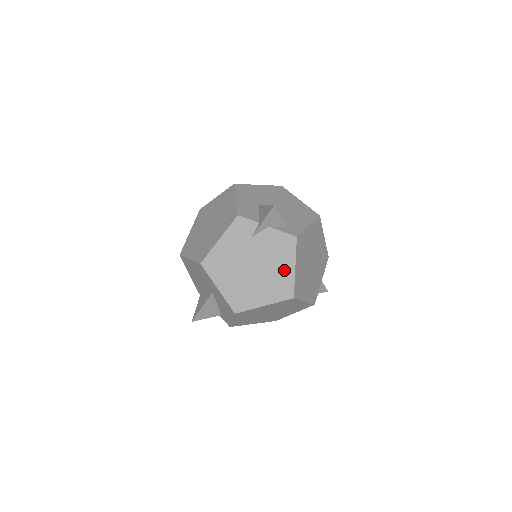
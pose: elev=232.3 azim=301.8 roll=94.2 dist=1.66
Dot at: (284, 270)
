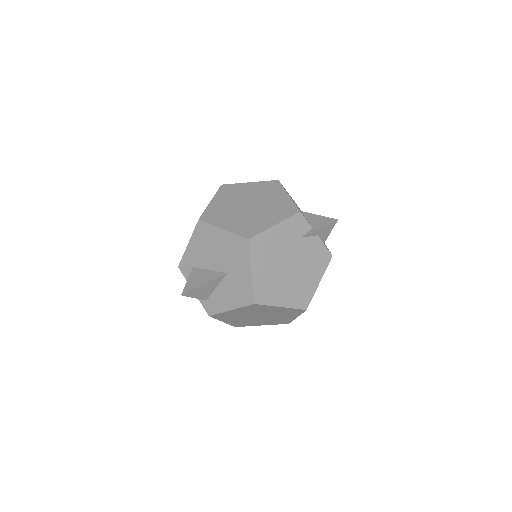
Dot at: (311, 280)
